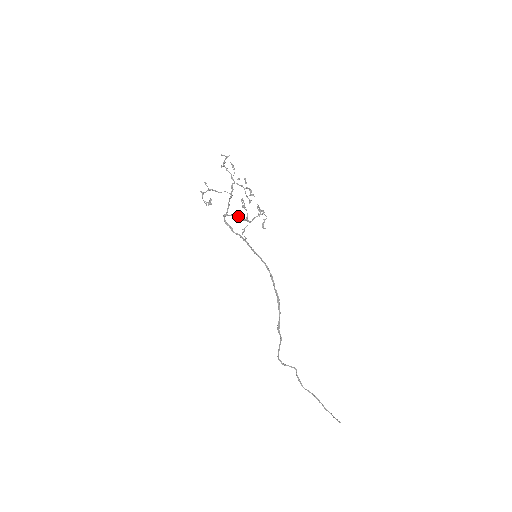
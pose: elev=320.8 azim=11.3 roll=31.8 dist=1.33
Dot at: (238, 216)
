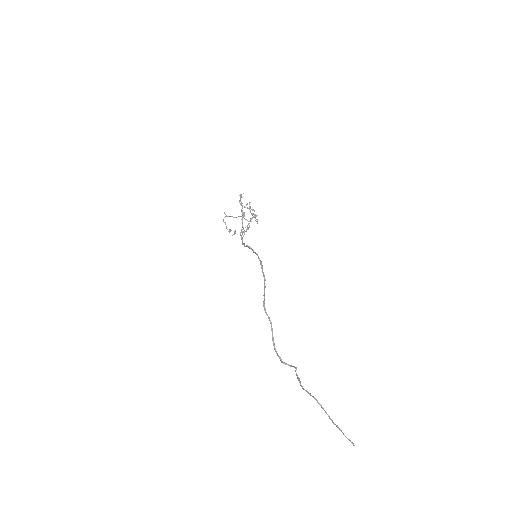
Dot at: (246, 231)
